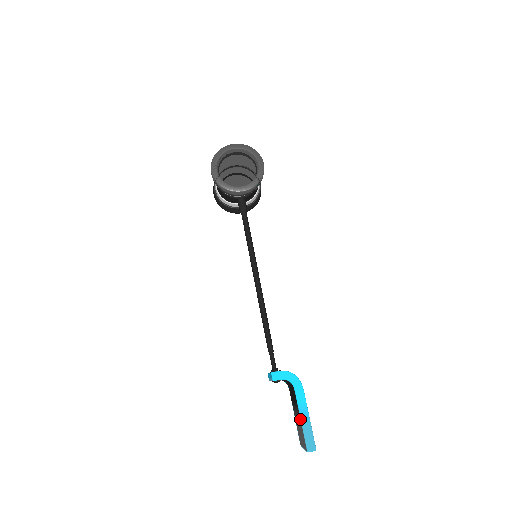
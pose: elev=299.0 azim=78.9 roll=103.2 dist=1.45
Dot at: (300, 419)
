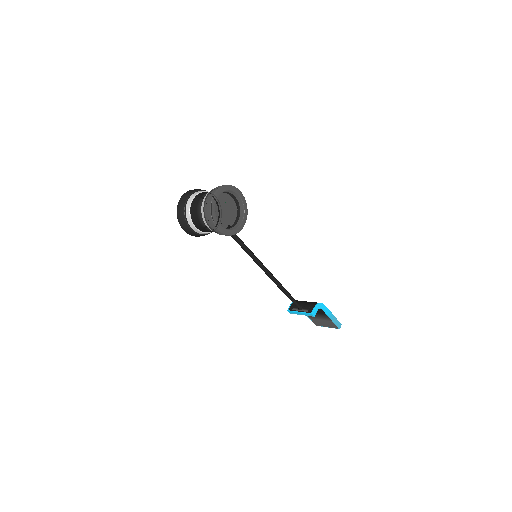
Dot at: (331, 320)
